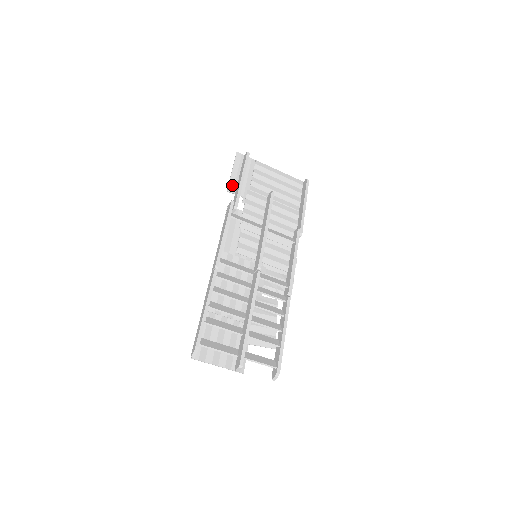
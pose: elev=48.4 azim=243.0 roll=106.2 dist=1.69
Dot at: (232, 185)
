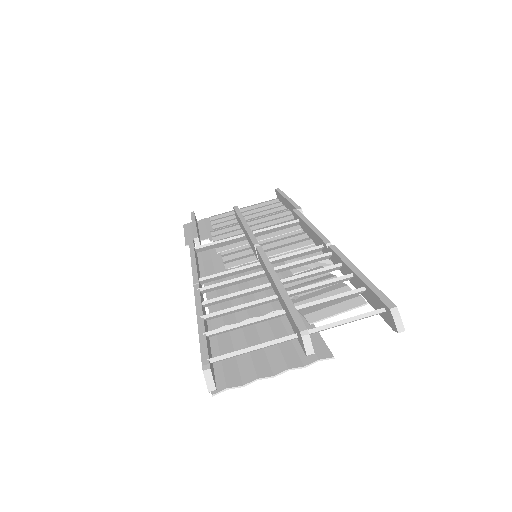
Dot at: occluded
